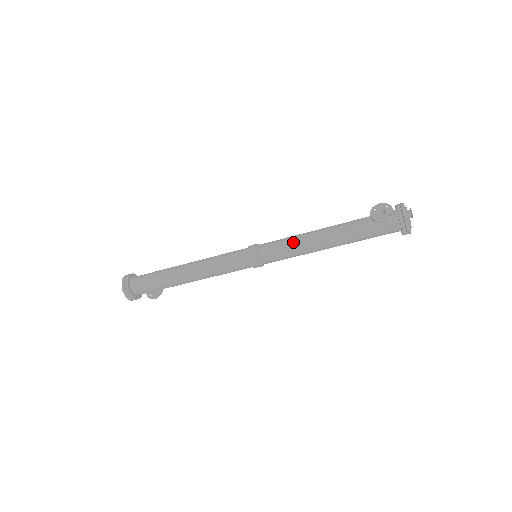
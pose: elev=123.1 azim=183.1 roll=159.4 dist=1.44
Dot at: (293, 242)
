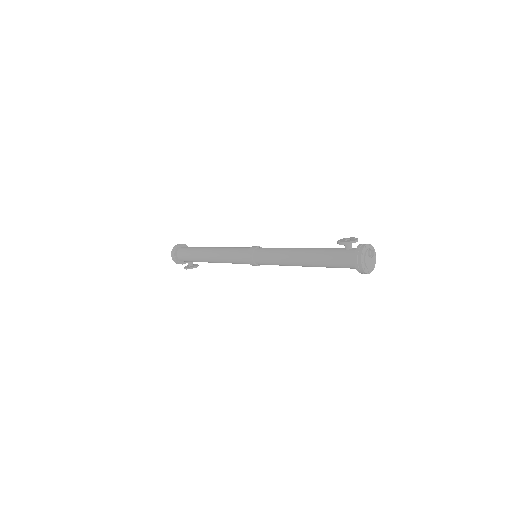
Dot at: (281, 248)
